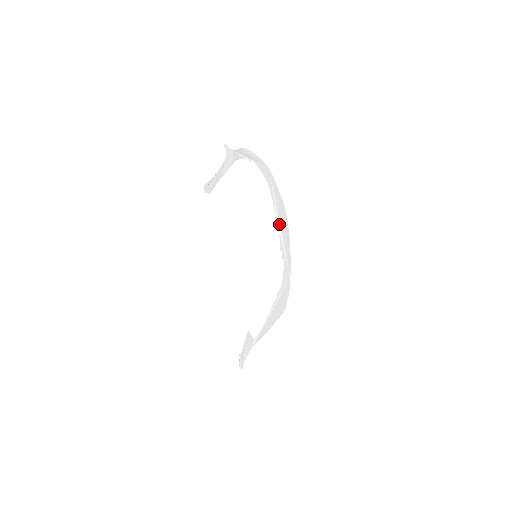
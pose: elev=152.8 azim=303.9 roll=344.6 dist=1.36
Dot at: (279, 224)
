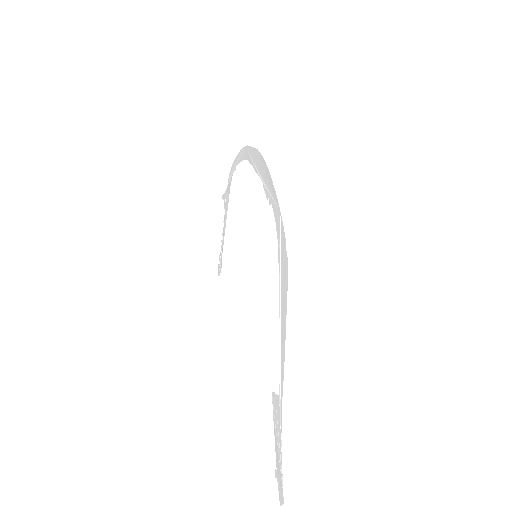
Dot at: (260, 176)
